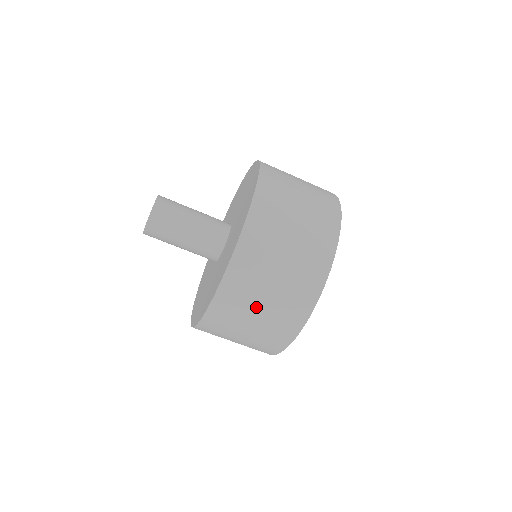
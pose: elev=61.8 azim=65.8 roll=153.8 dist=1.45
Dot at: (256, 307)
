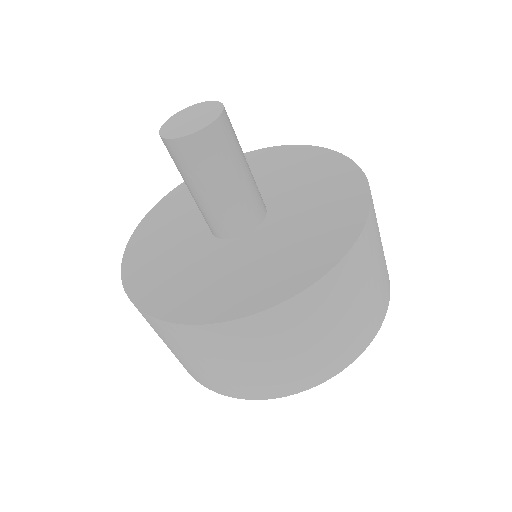
Dot at: (361, 294)
